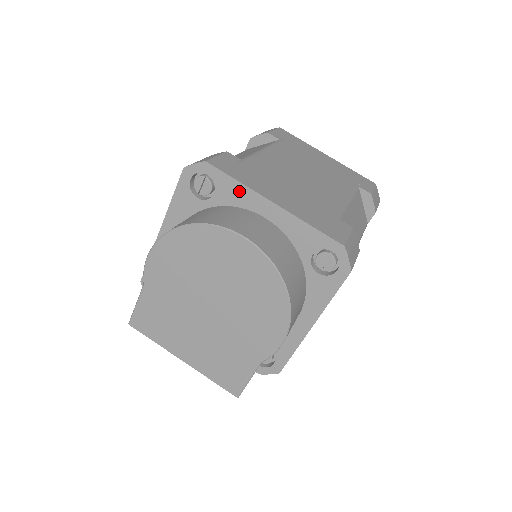
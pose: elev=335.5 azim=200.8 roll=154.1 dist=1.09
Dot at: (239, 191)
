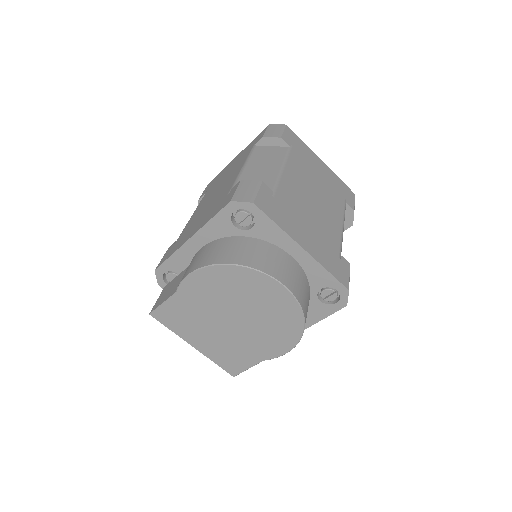
Dot at: (276, 232)
